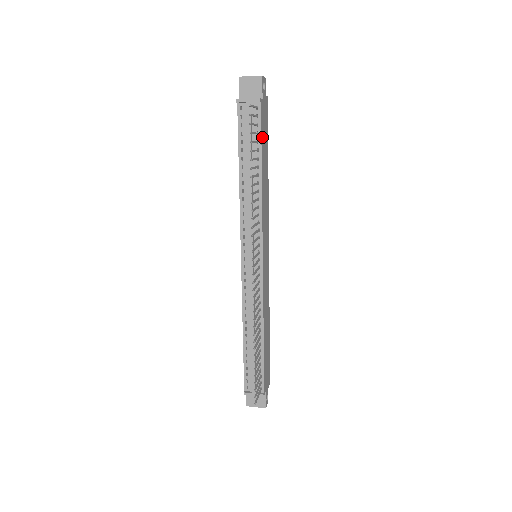
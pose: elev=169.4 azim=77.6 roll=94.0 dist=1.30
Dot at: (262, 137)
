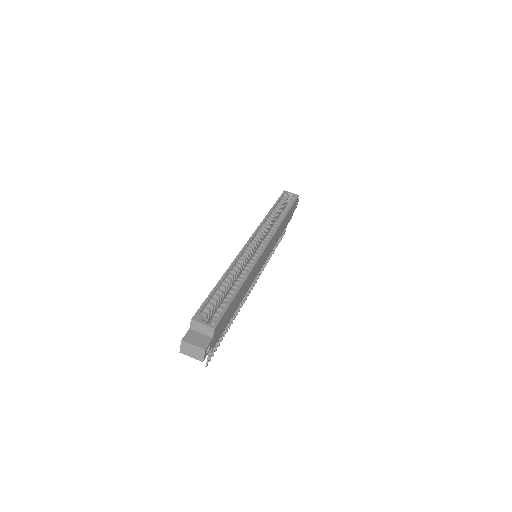
Dot at: (225, 326)
